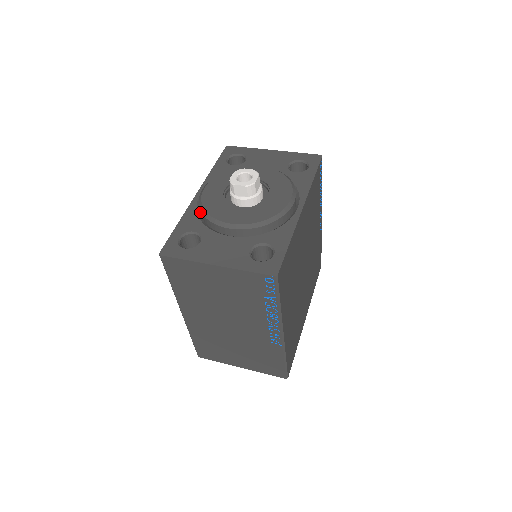
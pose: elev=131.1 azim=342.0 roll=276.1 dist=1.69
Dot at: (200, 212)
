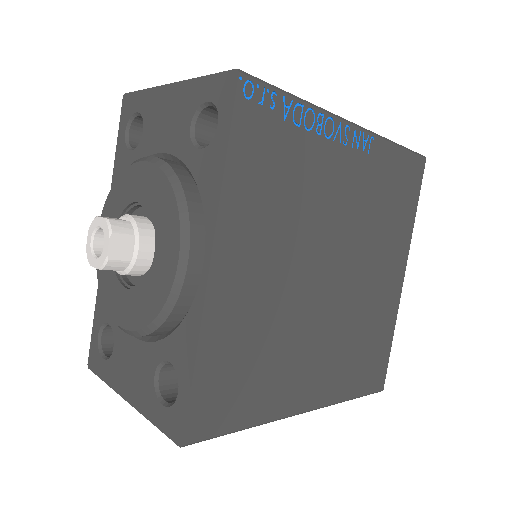
Dot at: occluded
